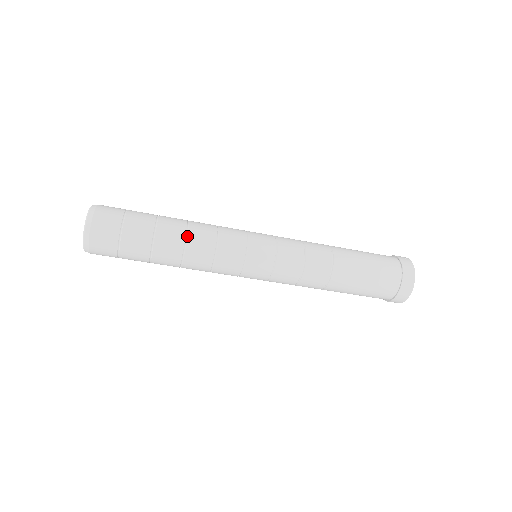
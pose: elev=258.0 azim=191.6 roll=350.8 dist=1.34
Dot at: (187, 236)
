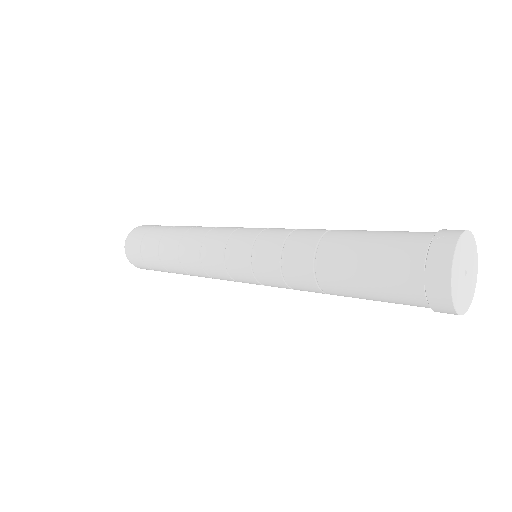
Dot at: (179, 258)
